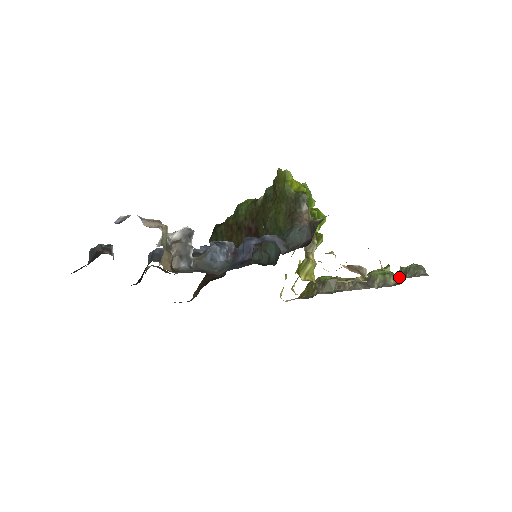
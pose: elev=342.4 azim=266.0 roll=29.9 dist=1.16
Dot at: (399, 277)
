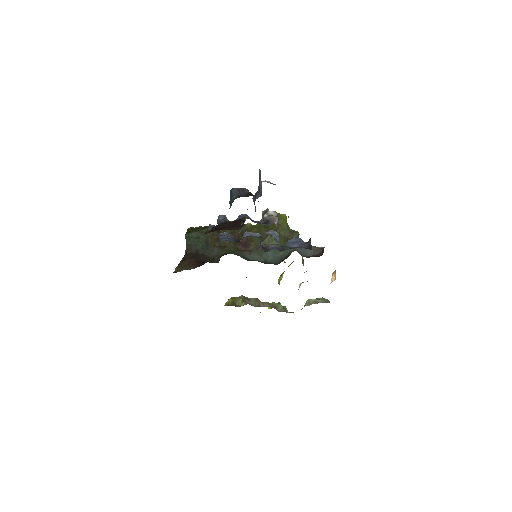
Dot at: (309, 304)
